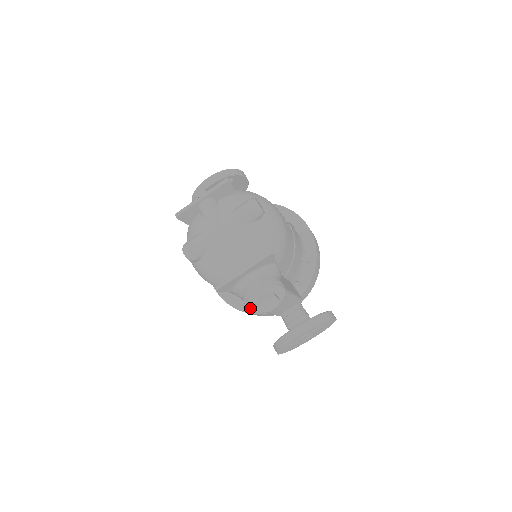
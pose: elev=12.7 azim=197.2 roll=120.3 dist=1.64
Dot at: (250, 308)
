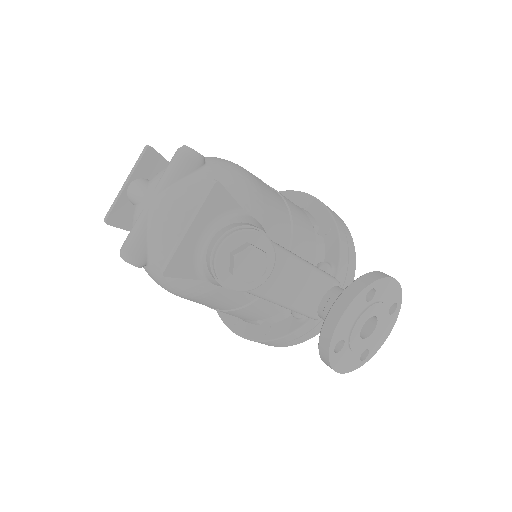
Dot at: (227, 284)
